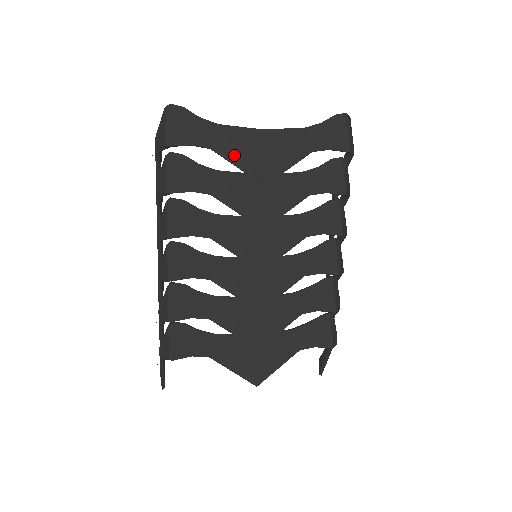
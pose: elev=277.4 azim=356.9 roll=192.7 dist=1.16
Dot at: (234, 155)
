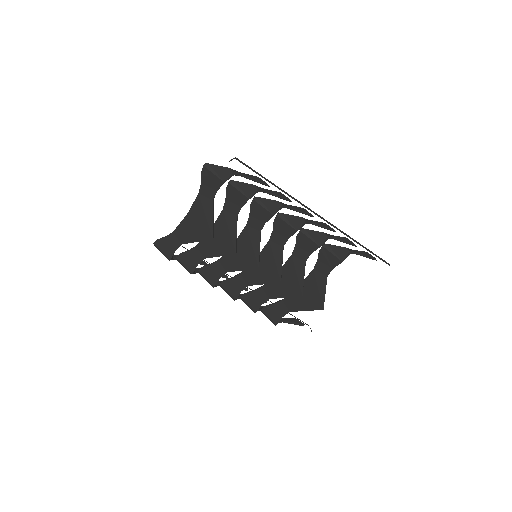
Dot at: (190, 238)
